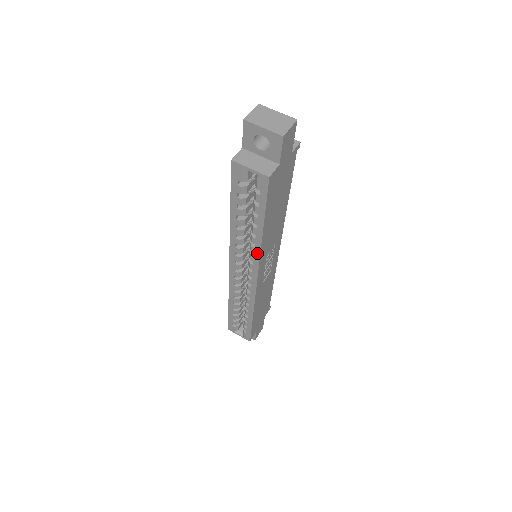
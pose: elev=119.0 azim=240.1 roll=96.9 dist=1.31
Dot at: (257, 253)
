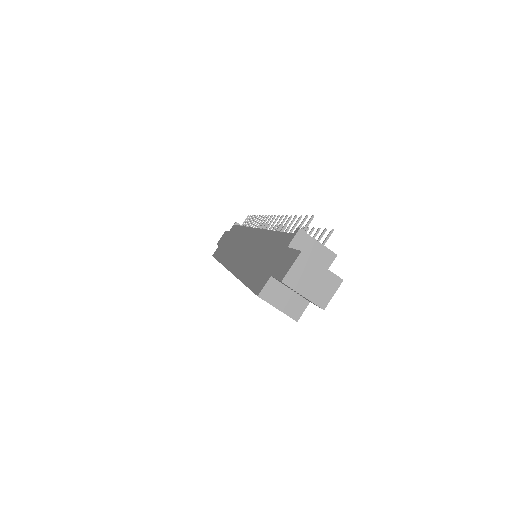
Dot at: occluded
